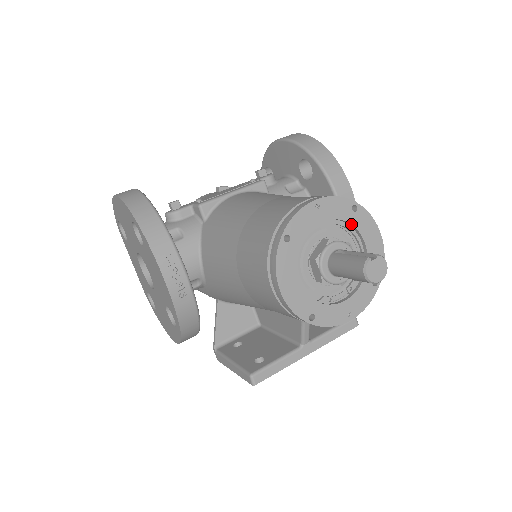
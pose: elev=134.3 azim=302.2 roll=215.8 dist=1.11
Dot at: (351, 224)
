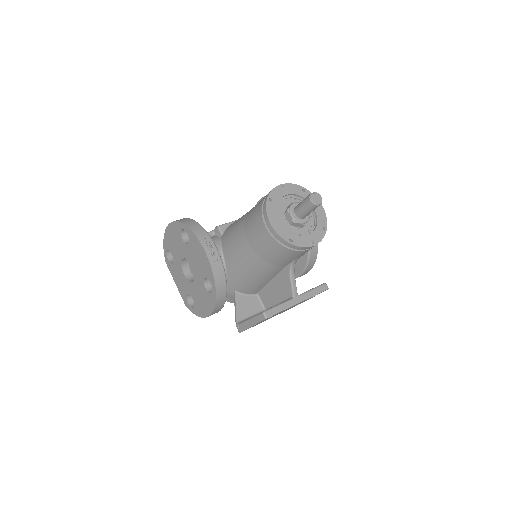
Dot at: (303, 197)
